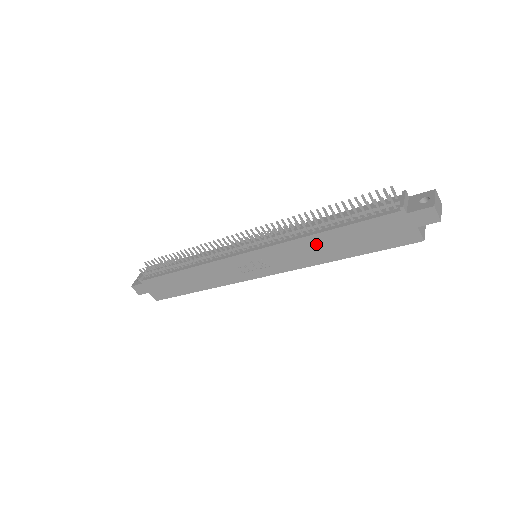
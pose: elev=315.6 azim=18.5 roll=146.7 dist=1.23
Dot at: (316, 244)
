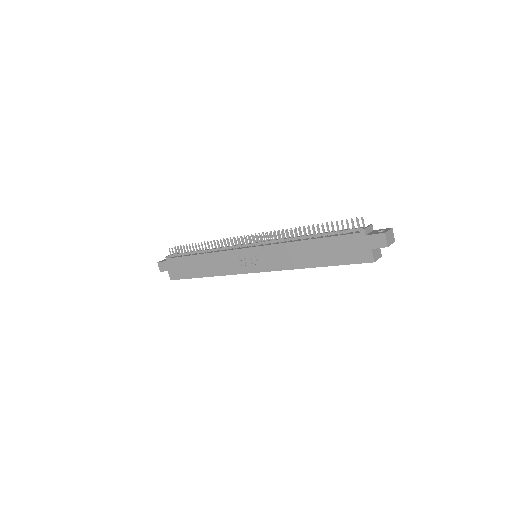
Dot at: (300, 250)
